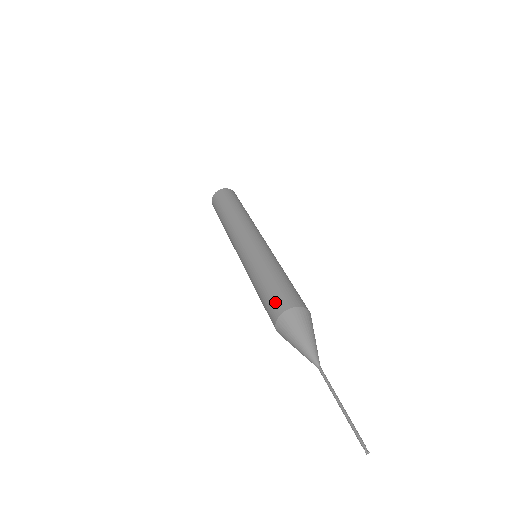
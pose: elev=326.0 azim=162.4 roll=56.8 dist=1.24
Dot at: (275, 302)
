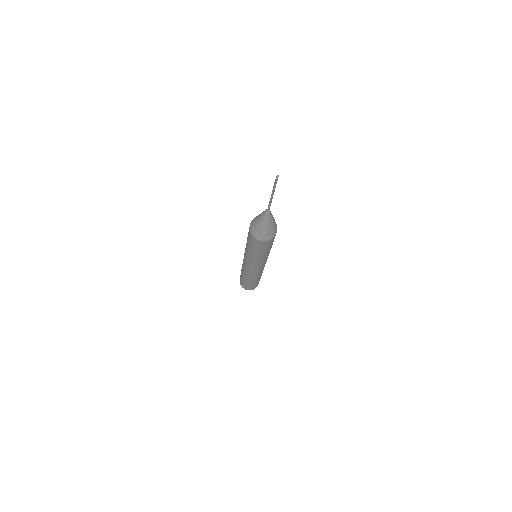
Dot at: occluded
